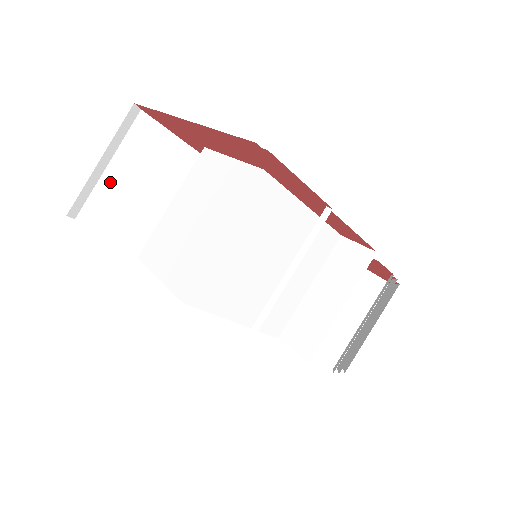
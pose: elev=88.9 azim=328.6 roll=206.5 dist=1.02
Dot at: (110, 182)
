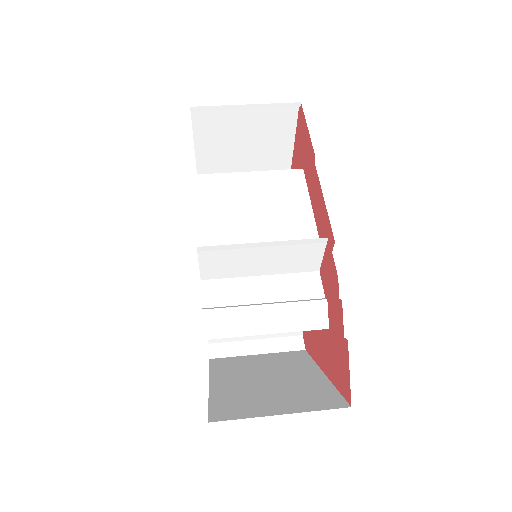
Dot at: occluded
